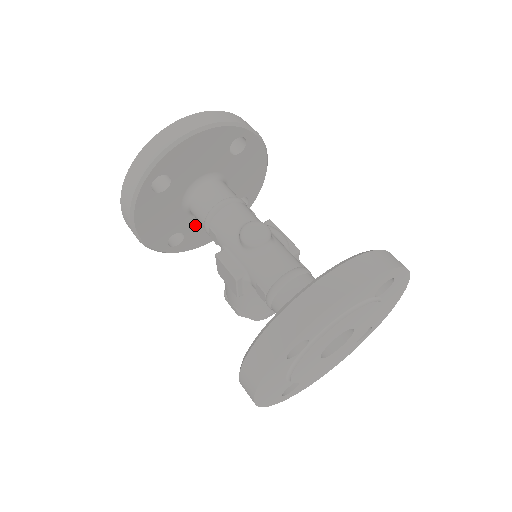
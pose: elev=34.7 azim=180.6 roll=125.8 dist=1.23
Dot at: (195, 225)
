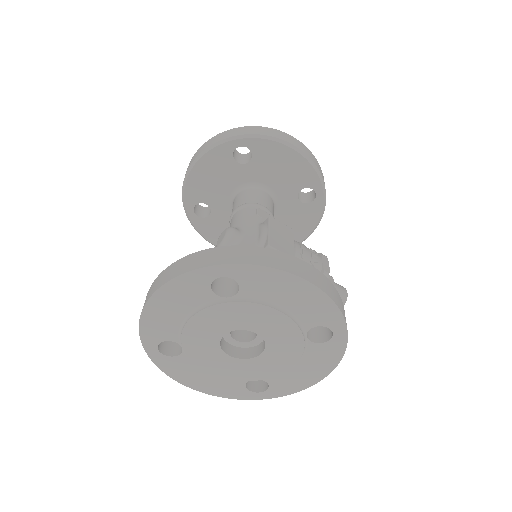
Dot at: occluded
